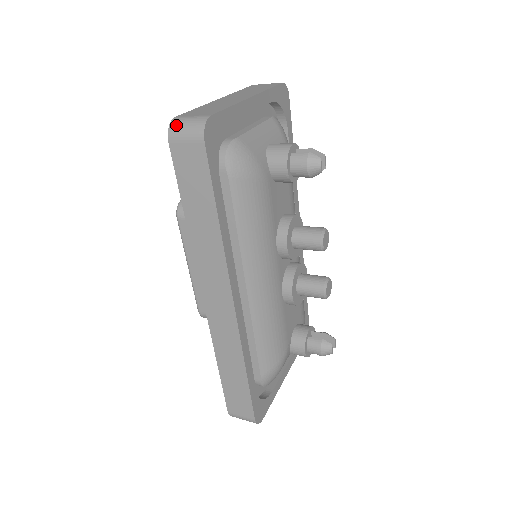
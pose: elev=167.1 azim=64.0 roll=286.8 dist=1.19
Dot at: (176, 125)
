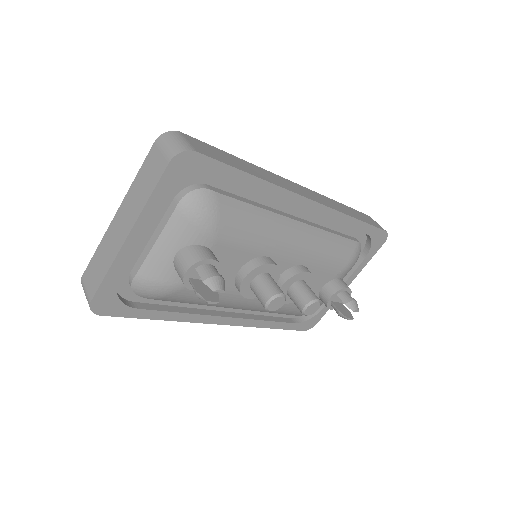
Dot at: occluded
